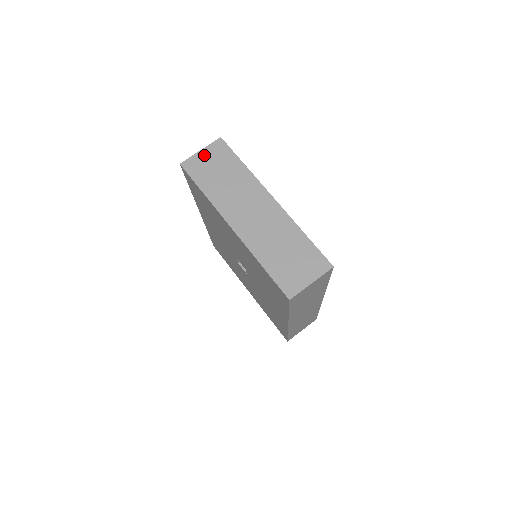
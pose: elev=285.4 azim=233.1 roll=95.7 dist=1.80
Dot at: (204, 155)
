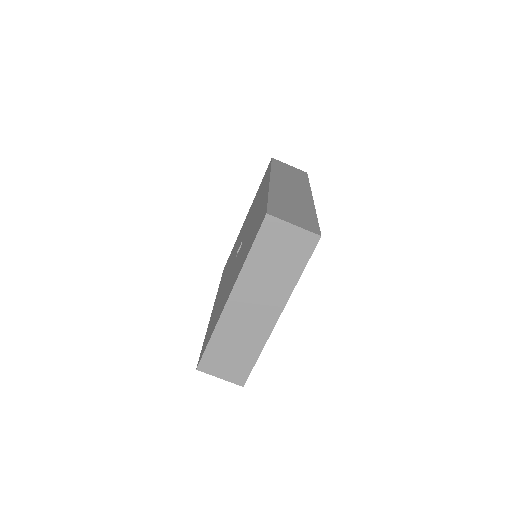
Dot at: (290, 232)
